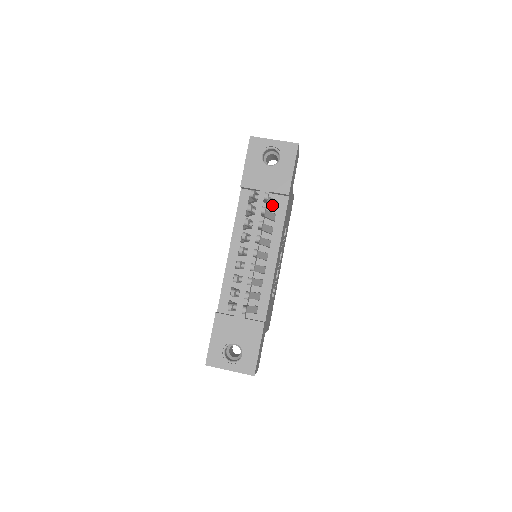
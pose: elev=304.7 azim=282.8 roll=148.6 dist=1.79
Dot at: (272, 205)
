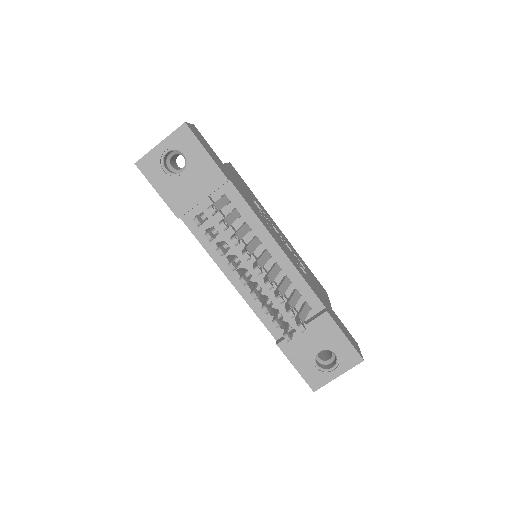
Dot at: occluded
